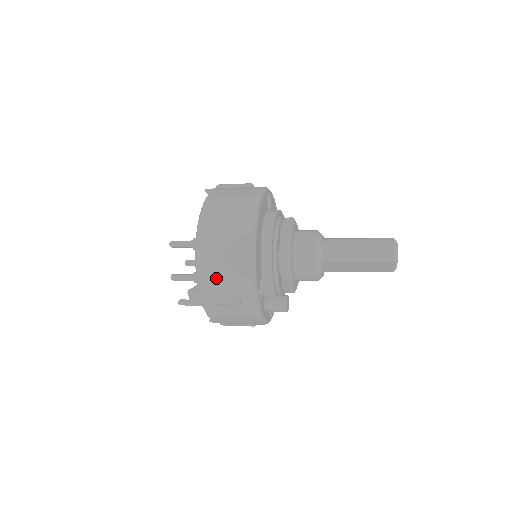
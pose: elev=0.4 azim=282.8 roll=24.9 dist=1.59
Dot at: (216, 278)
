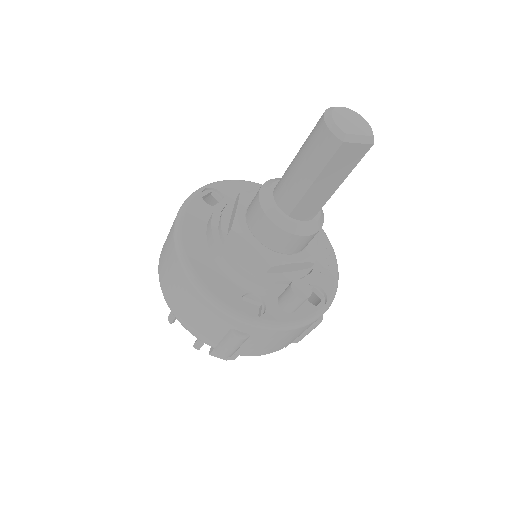
Dot at: (205, 330)
